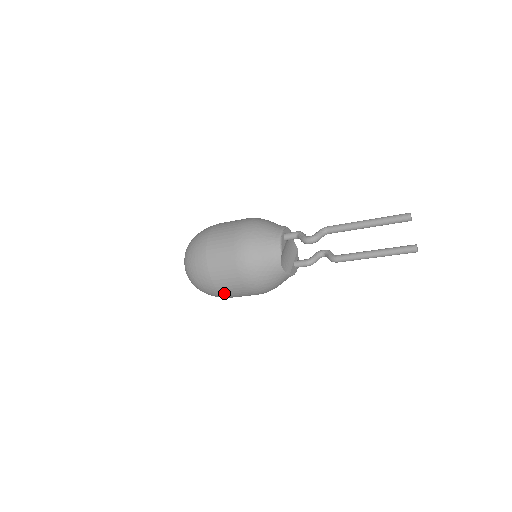
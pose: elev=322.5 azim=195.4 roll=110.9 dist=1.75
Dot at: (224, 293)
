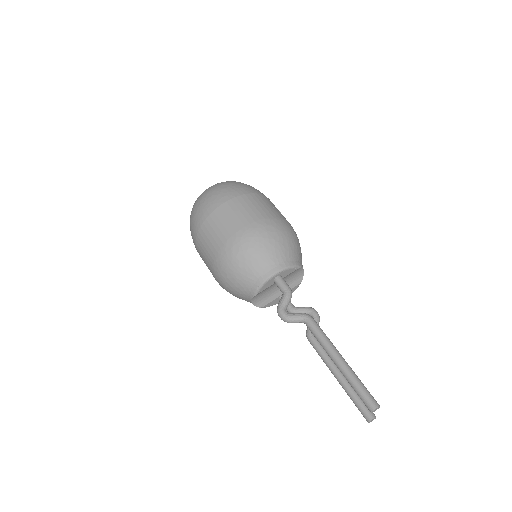
Dot at: occluded
